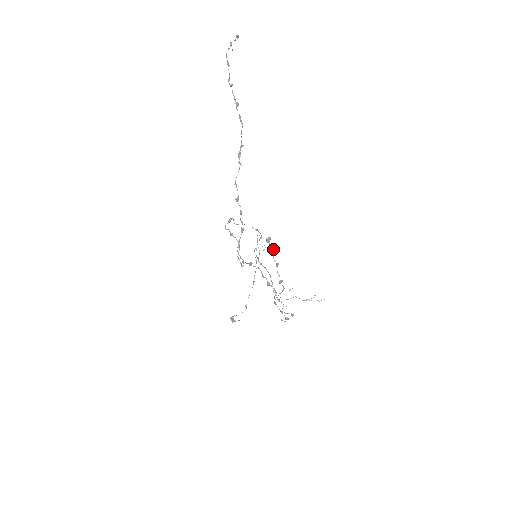
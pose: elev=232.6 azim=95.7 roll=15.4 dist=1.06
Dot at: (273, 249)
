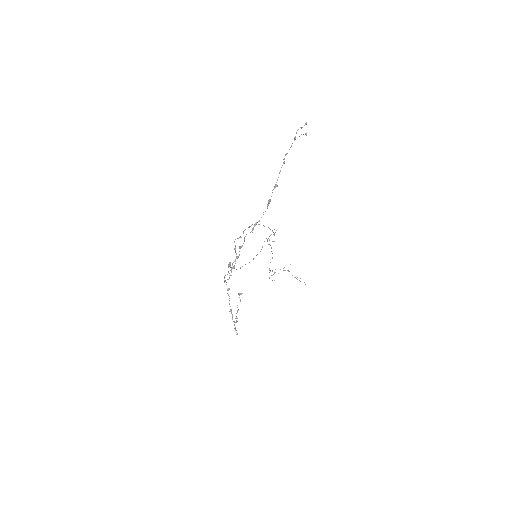
Dot at: (240, 301)
